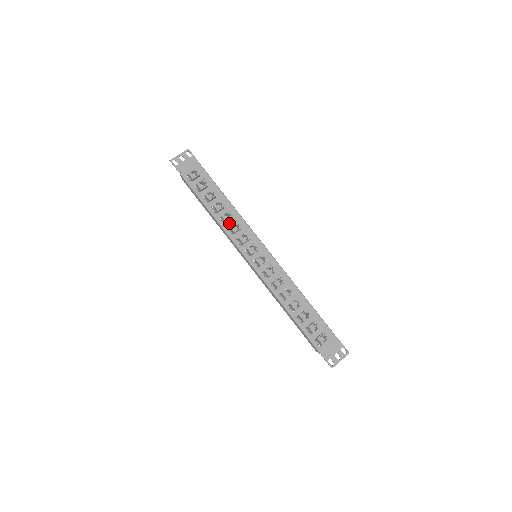
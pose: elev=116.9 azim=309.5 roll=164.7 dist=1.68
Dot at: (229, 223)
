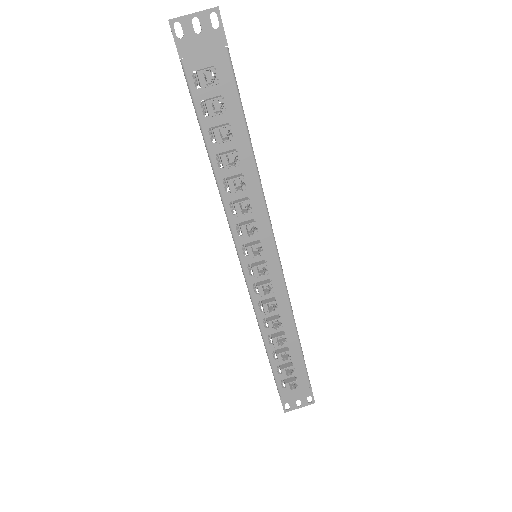
Dot at: (236, 193)
